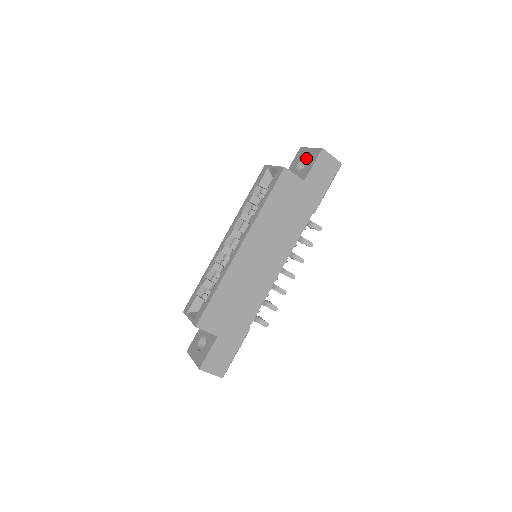
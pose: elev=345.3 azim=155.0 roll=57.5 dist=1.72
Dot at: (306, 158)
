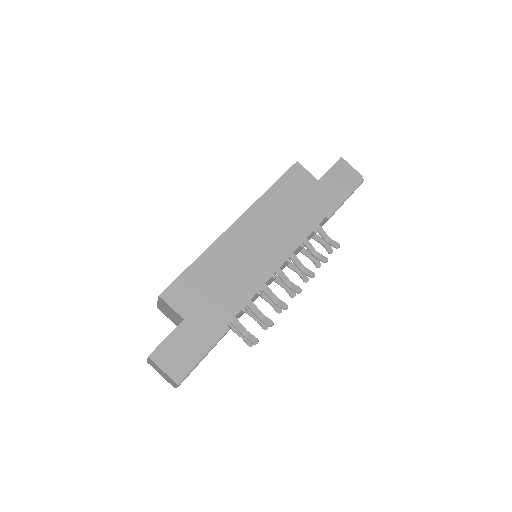
Dot at: occluded
